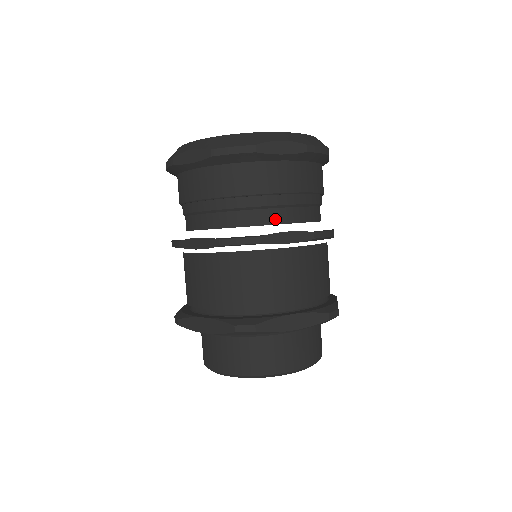
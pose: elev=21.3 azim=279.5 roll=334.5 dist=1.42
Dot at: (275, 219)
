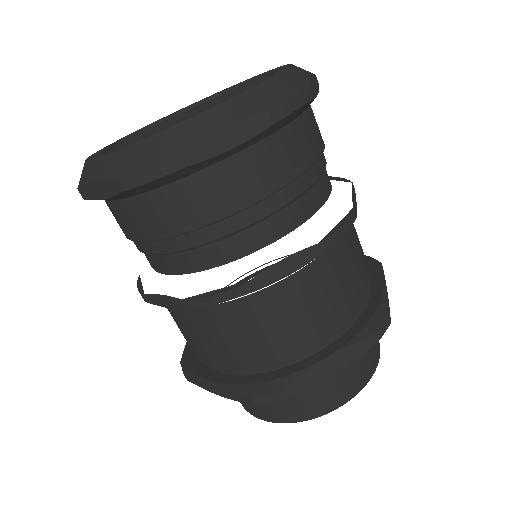
Dot at: (258, 241)
